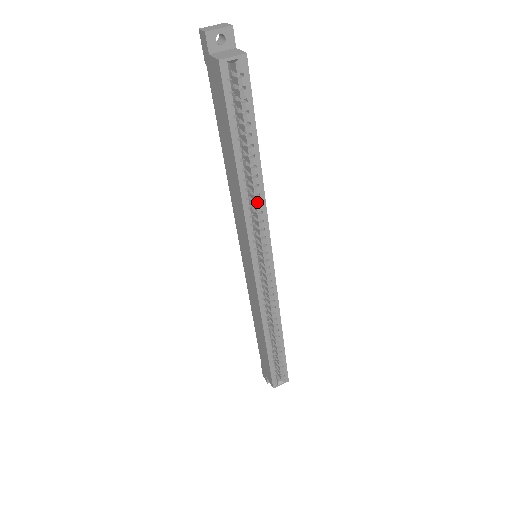
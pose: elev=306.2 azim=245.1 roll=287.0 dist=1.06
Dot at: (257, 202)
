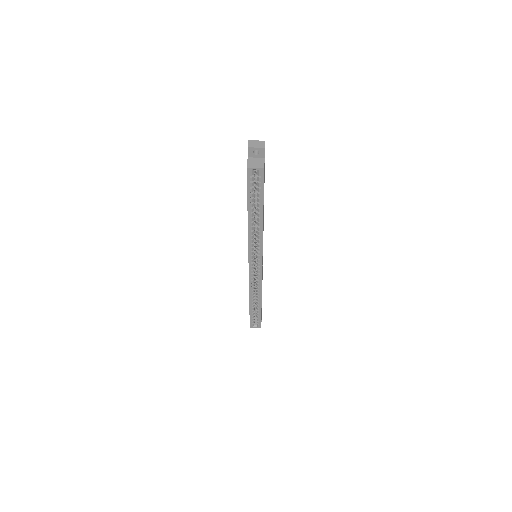
Dot at: (258, 234)
